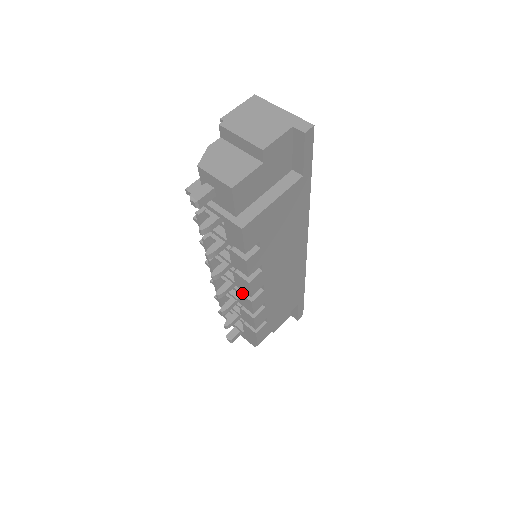
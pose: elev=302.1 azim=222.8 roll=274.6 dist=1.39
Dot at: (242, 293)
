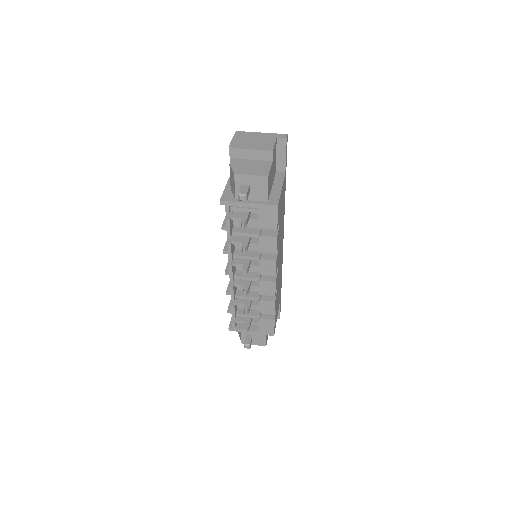
Dot at: (265, 280)
